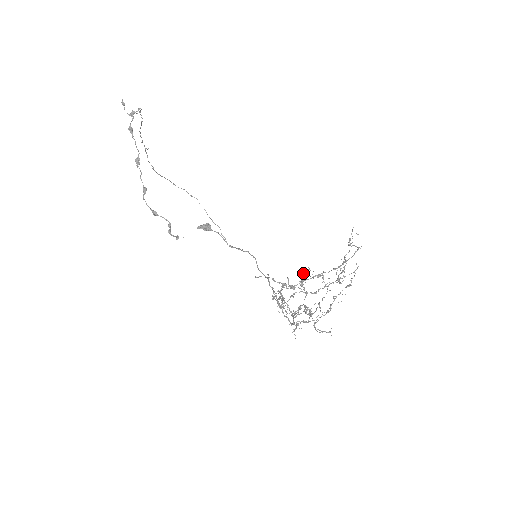
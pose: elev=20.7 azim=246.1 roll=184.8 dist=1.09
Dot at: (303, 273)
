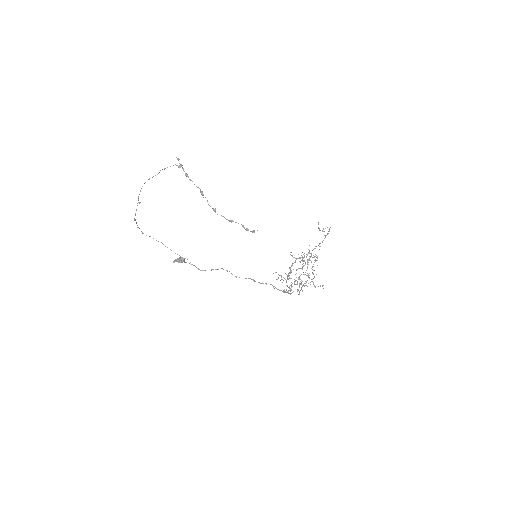
Dot at: (302, 252)
